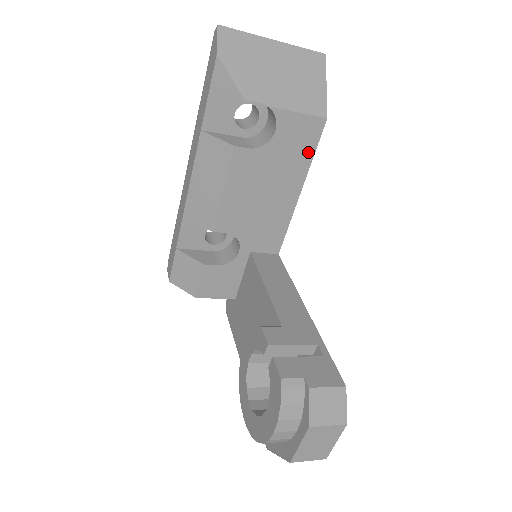
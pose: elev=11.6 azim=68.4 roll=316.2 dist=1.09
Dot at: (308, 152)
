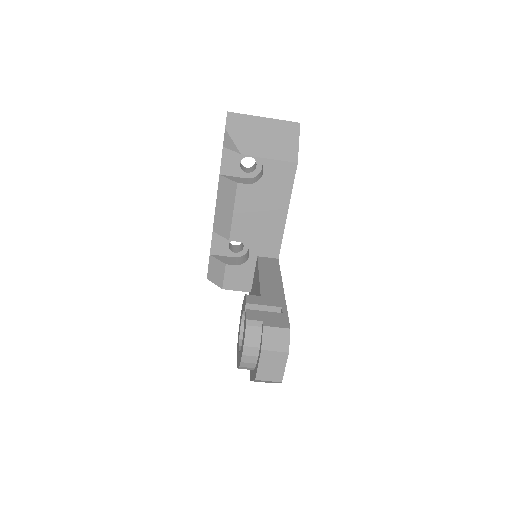
Dot at: (288, 185)
